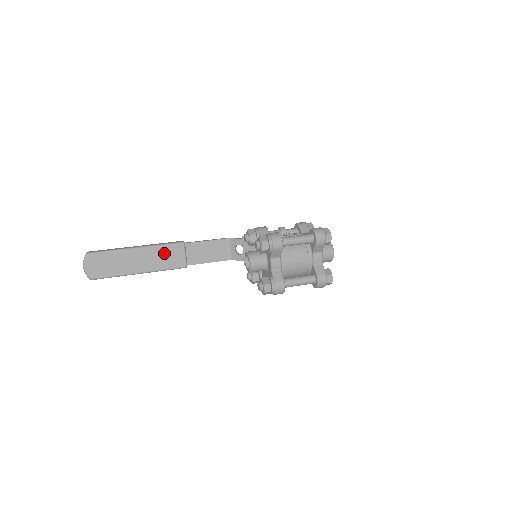
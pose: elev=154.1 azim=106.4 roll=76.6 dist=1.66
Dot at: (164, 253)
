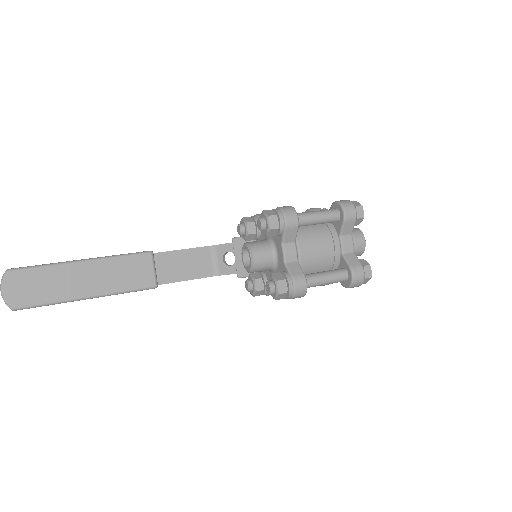
Dot at: (123, 267)
